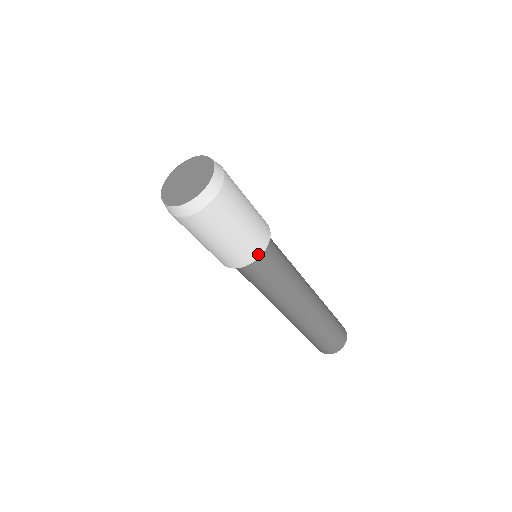
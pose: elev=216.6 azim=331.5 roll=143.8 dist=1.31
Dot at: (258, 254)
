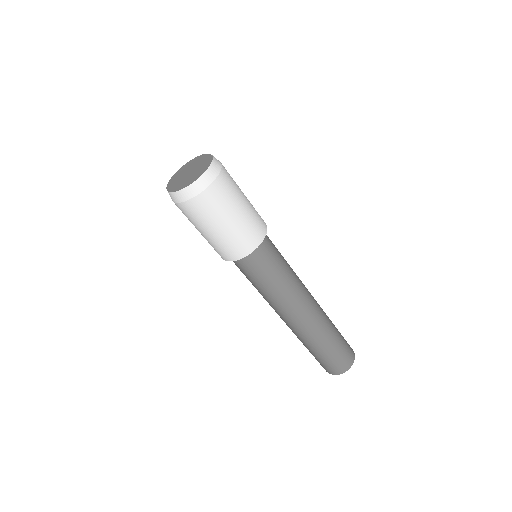
Dot at: (241, 255)
